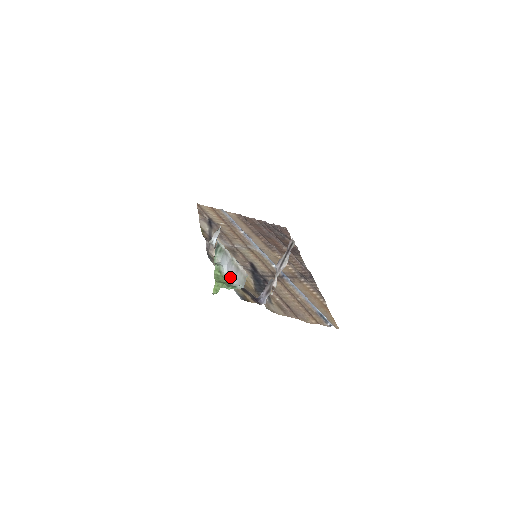
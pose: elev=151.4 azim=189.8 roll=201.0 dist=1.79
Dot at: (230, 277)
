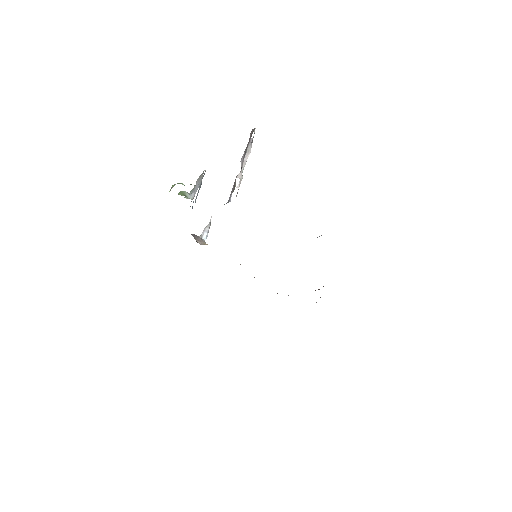
Dot at: (194, 195)
